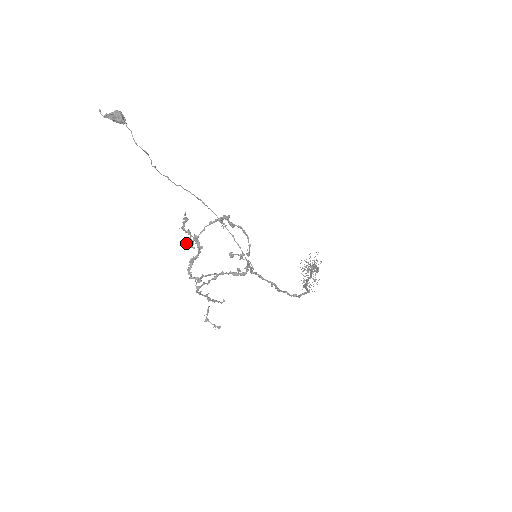
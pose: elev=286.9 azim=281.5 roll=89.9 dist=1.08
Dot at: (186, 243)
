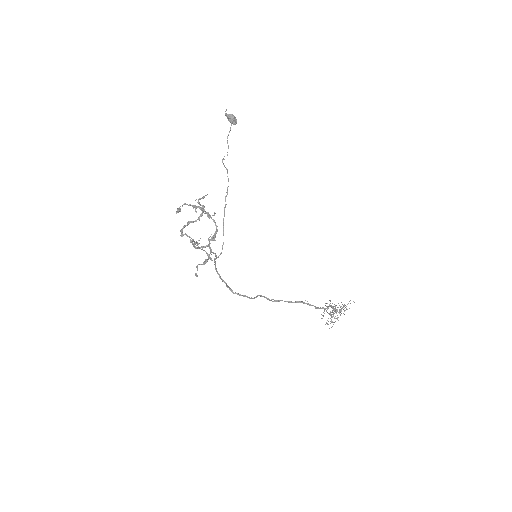
Dot at: (177, 208)
